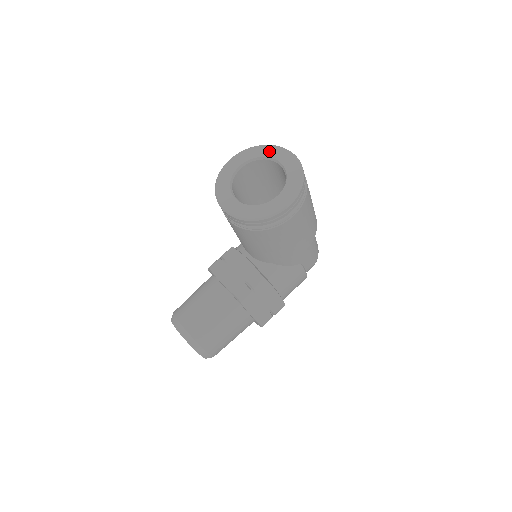
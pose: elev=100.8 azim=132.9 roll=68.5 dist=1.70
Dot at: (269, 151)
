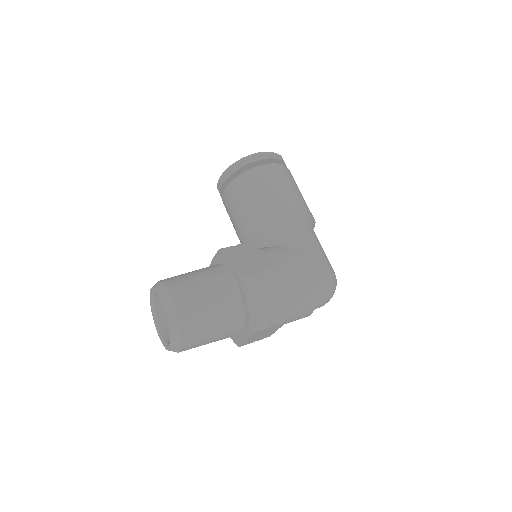
Dot at: occluded
